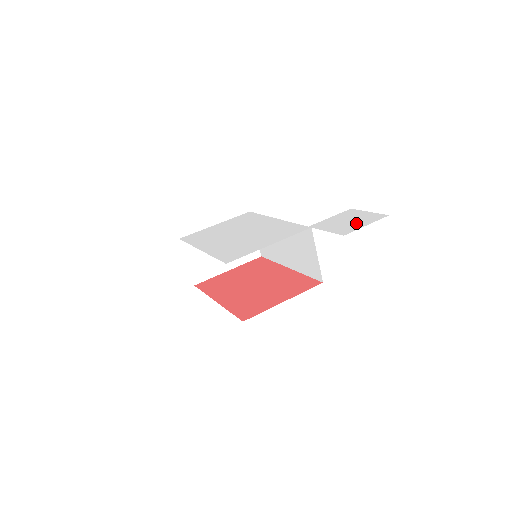
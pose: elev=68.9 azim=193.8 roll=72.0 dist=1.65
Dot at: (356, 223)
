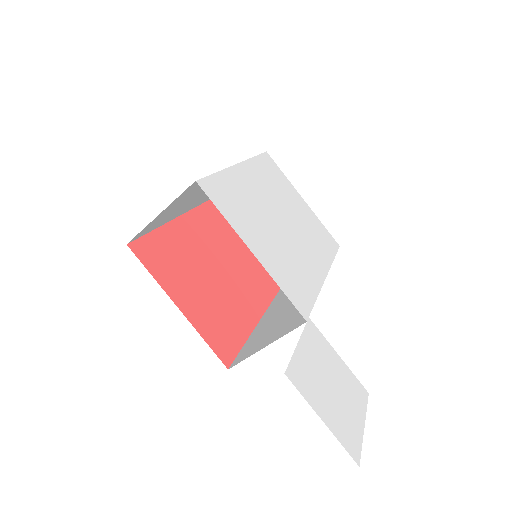
Dot at: (327, 399)
